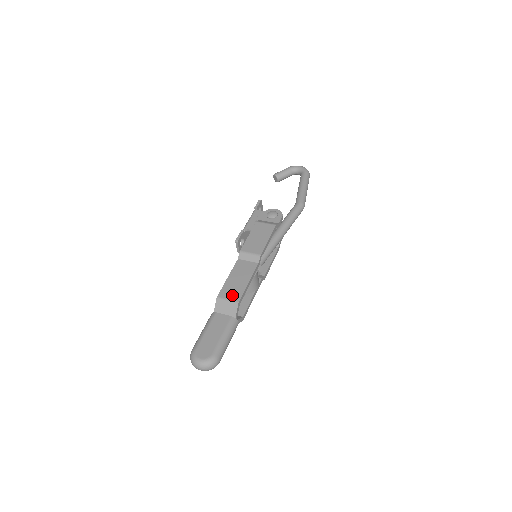
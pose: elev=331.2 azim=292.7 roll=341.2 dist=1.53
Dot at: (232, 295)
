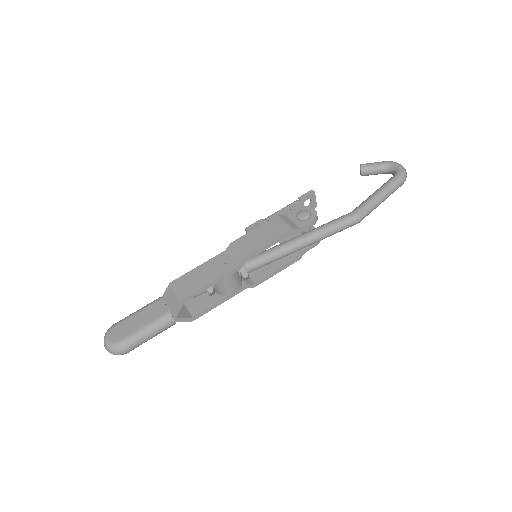
Dot at: (183, 288)
